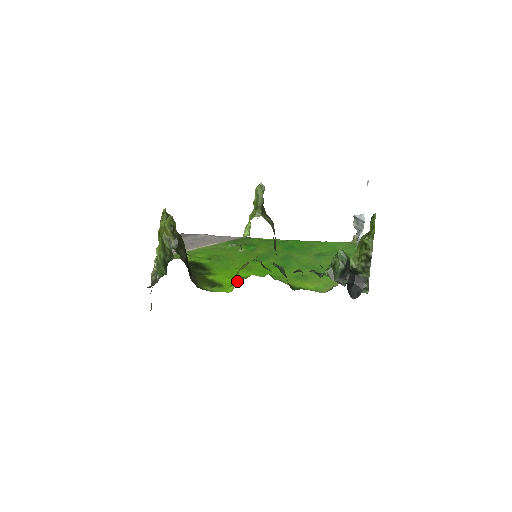
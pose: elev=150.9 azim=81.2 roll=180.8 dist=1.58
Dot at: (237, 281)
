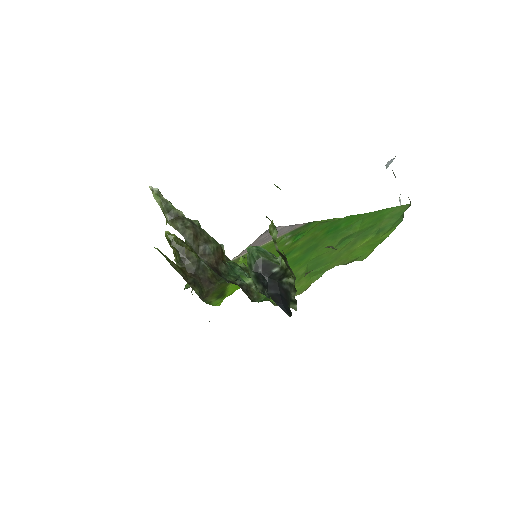
Dot at: occluded
